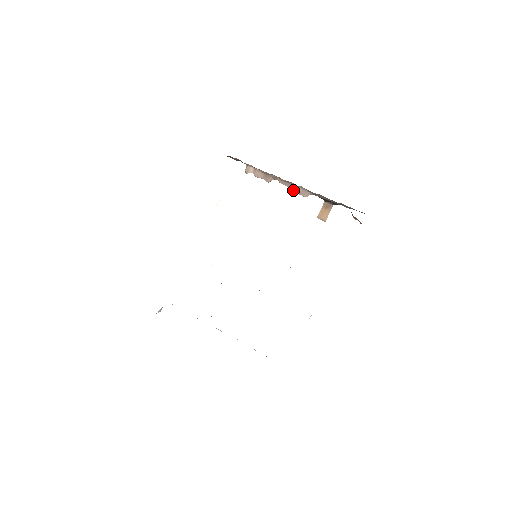
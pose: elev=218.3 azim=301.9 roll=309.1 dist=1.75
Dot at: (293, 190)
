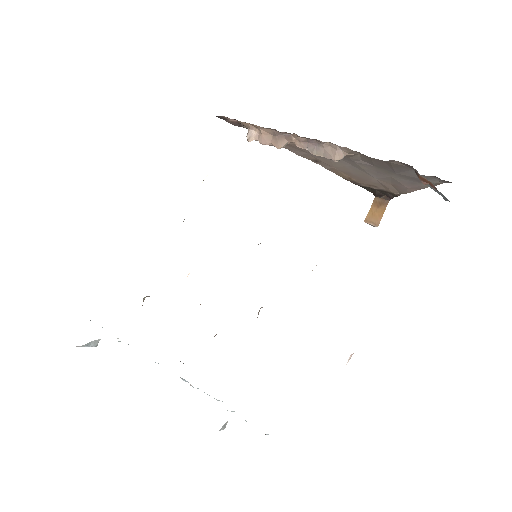
Dot at: (317, 153)
